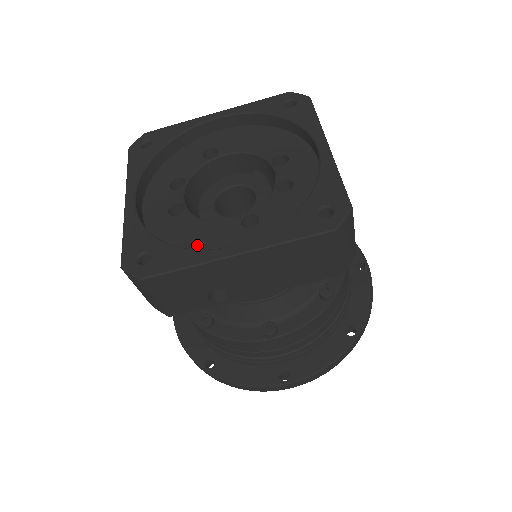
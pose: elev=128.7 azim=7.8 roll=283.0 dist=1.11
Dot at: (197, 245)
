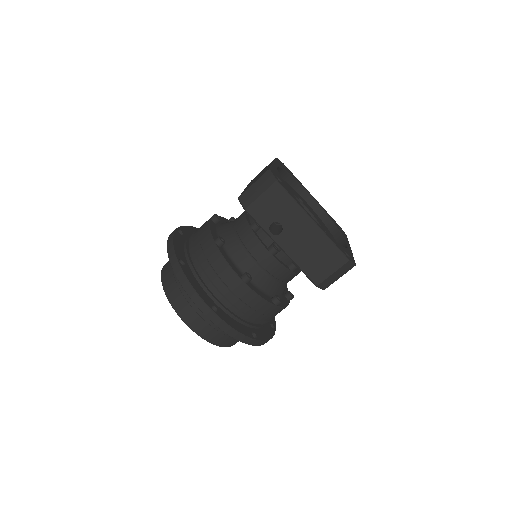
Dot at: occluded
